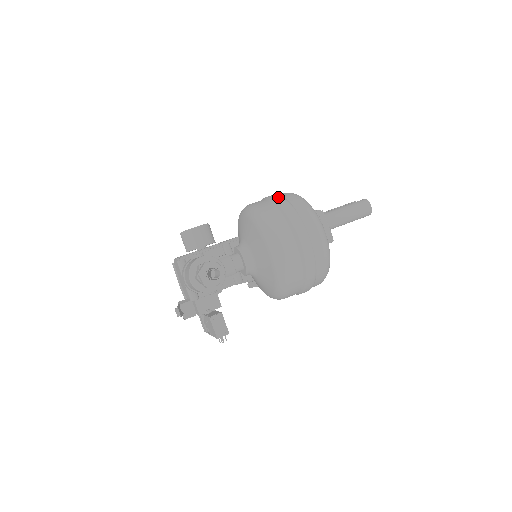
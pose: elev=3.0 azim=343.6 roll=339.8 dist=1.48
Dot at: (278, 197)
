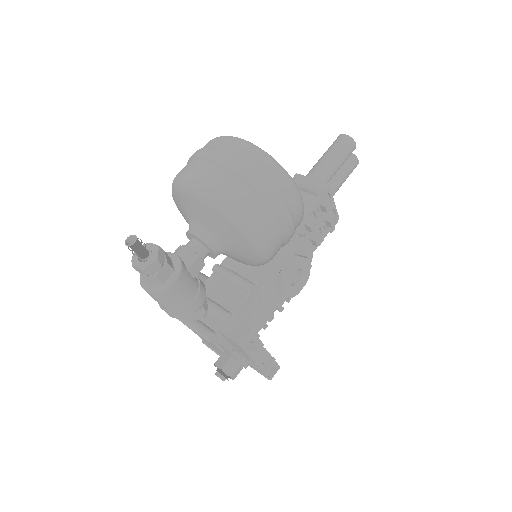
Dot at: occluded
